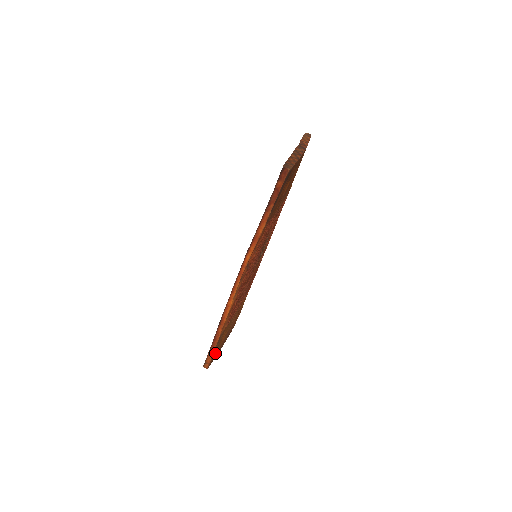
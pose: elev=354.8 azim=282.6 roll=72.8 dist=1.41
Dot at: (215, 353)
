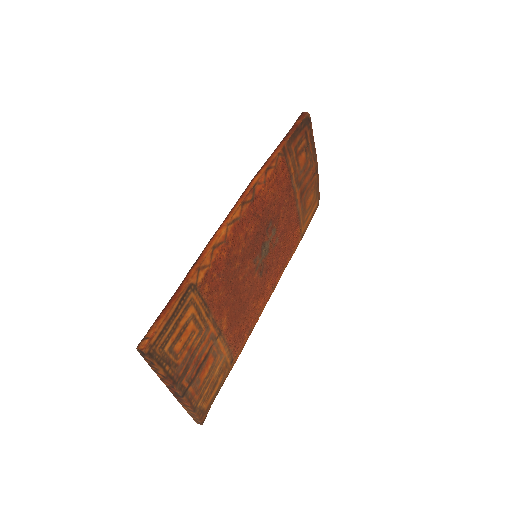
Dot at: (166, 338)
